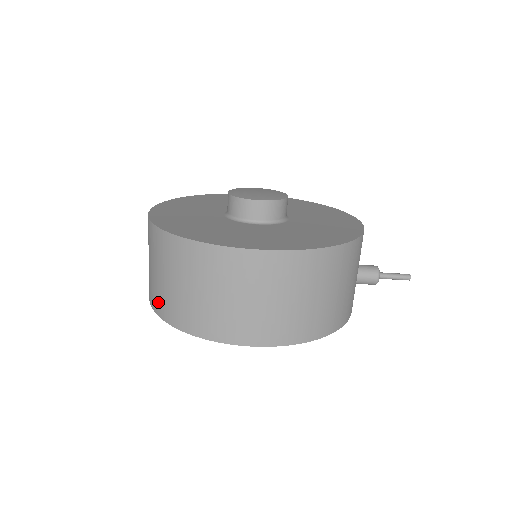
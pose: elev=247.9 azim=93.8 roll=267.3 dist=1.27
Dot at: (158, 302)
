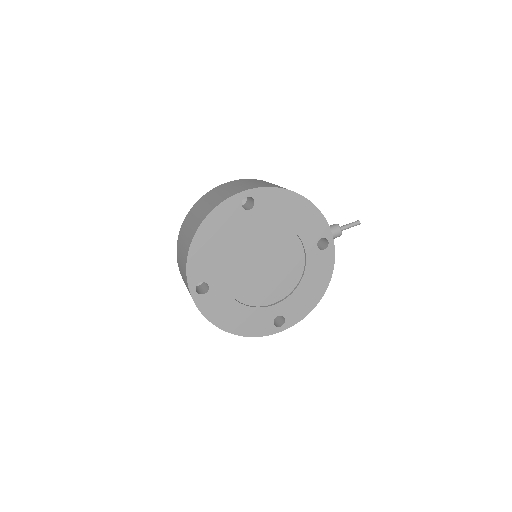
Dot at: (188, 242)
